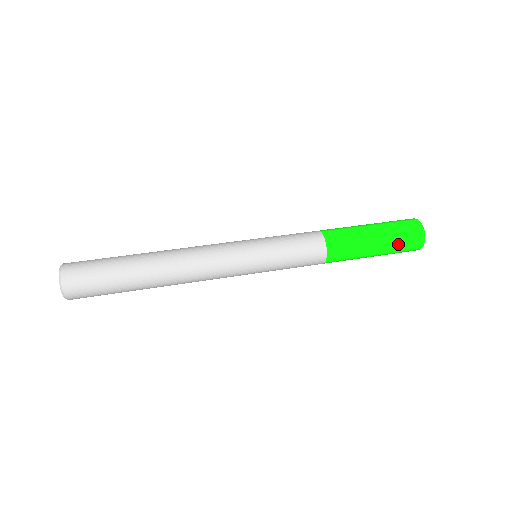
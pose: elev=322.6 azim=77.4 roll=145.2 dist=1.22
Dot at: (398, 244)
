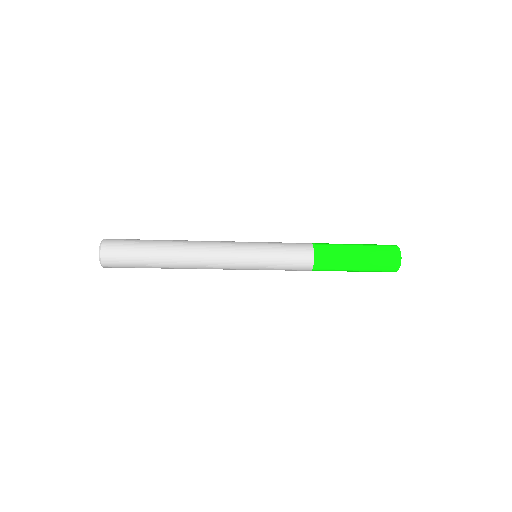
Dot at: (376, 249)
